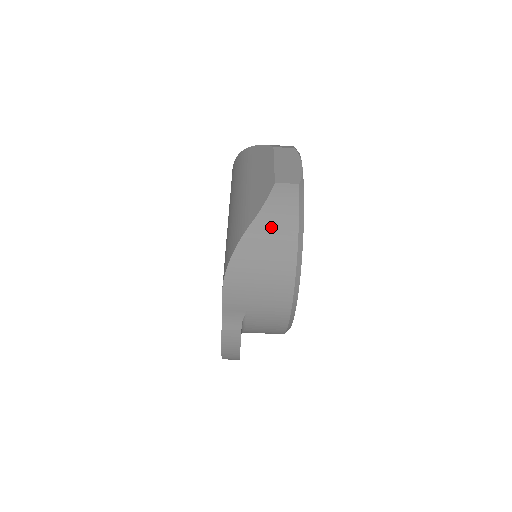
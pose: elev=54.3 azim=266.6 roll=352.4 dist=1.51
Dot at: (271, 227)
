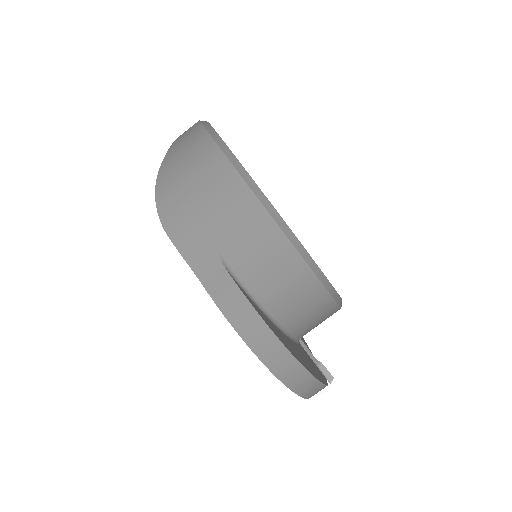
Dot at: (180, 150)
